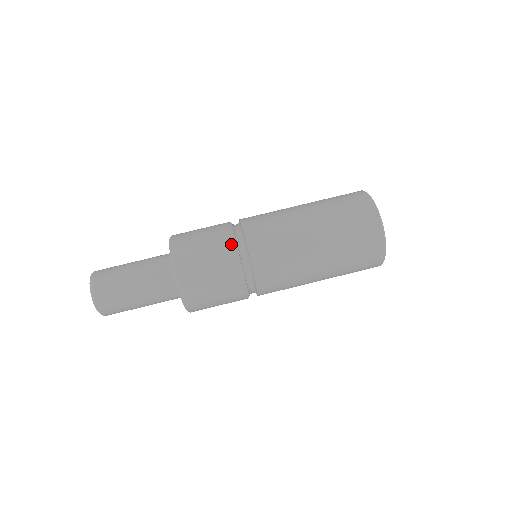
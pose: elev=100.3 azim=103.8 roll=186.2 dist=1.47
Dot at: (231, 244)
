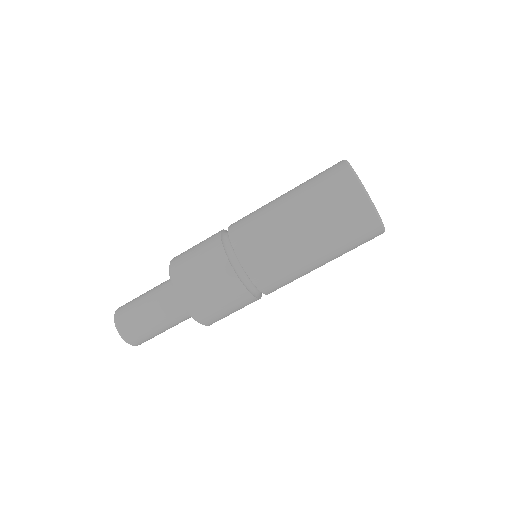
Dot at: (225, 266)
